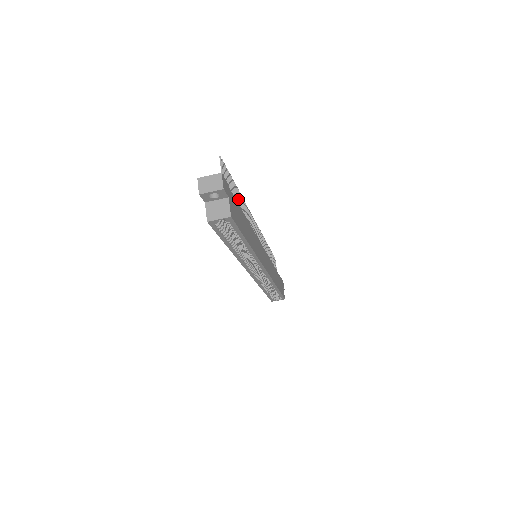
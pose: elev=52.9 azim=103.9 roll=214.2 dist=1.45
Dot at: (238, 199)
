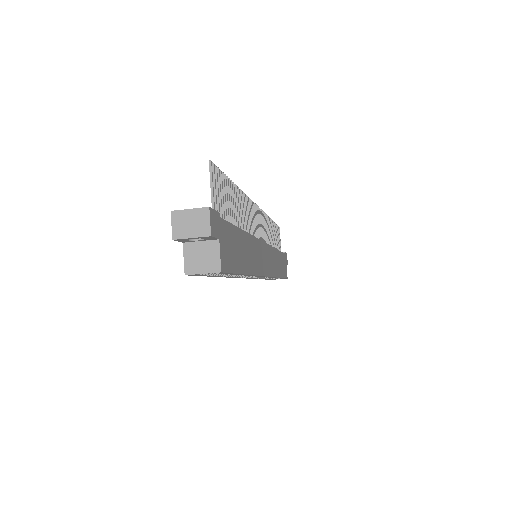
Dot at: (235, 203)
